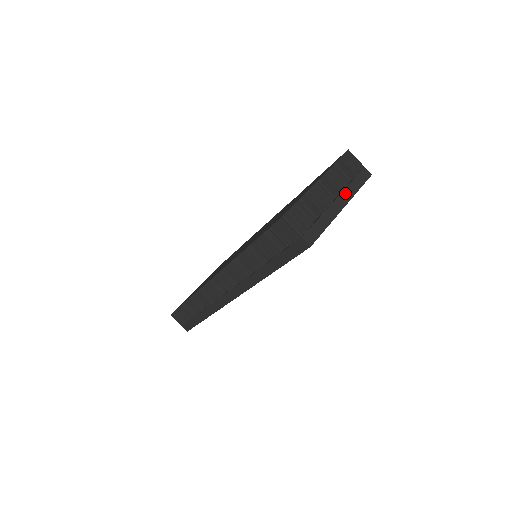
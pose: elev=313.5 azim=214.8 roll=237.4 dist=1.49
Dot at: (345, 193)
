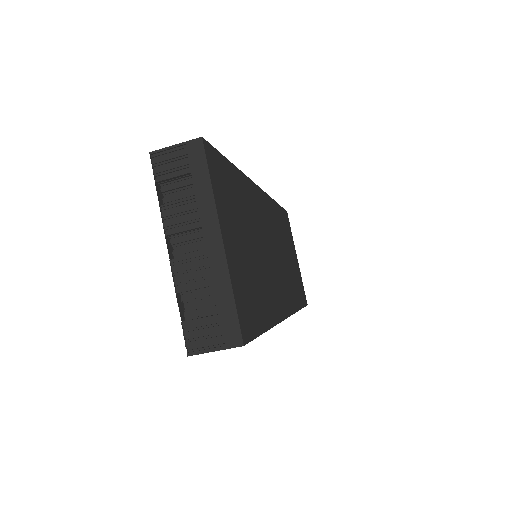
Dot at: (204, 218)
